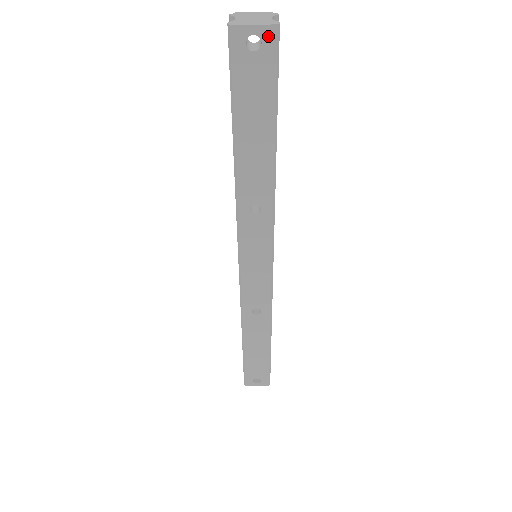
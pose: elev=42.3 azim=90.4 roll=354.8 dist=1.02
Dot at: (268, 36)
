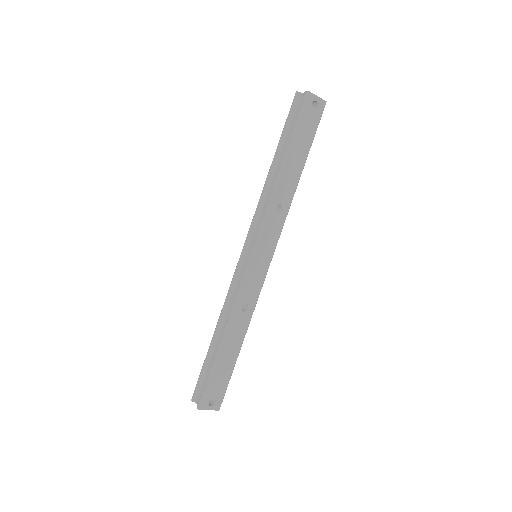
Dot at: (321, 105)
